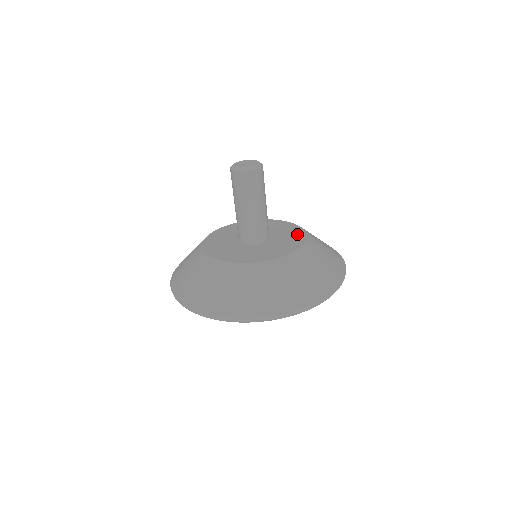
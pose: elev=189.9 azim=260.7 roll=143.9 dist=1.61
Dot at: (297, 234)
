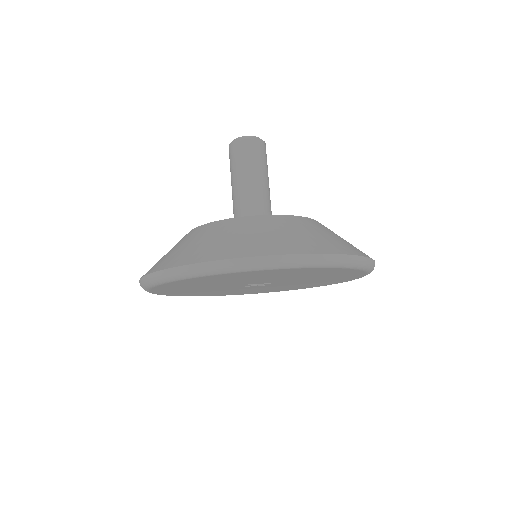
Dot at: occluded
